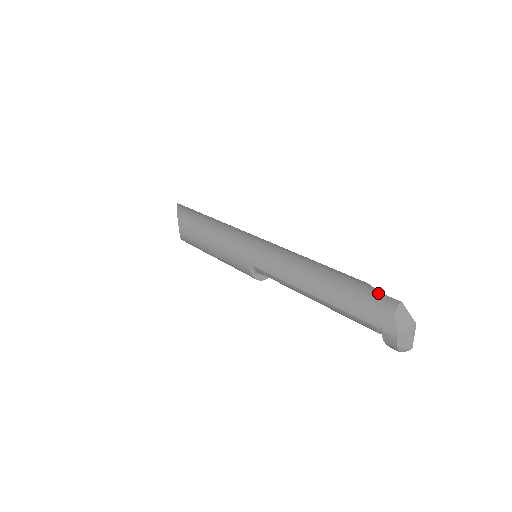
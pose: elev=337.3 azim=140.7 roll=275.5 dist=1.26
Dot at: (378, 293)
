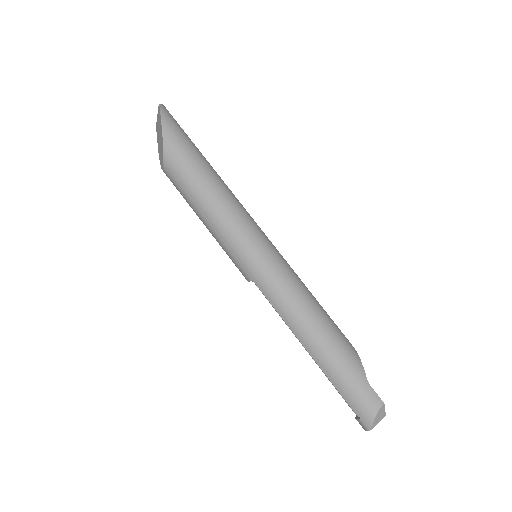
Dot at: (368, 386)
